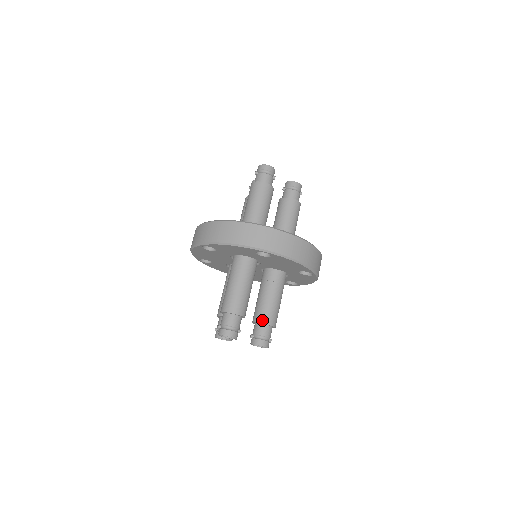
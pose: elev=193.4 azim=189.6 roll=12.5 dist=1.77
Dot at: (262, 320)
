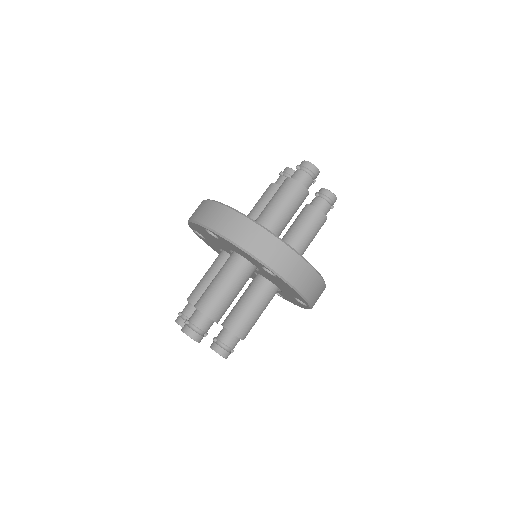
Dot at: (233, 329)
